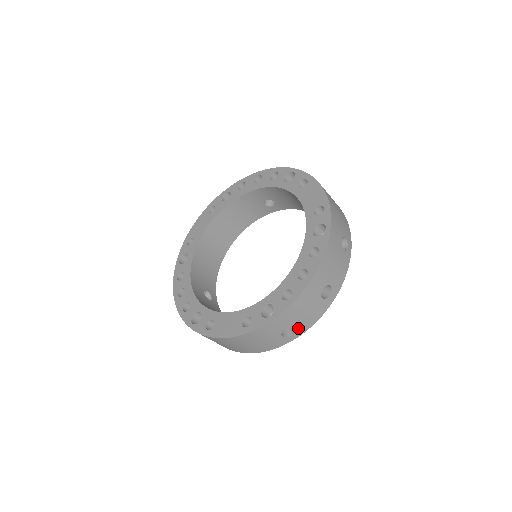
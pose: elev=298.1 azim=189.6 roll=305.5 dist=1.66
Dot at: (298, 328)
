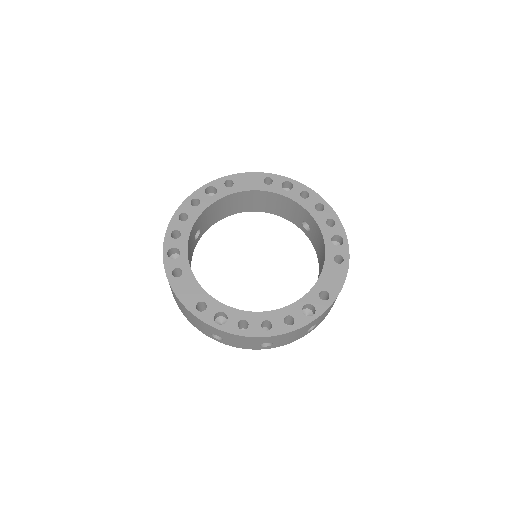
Dot at: (225, 341)
